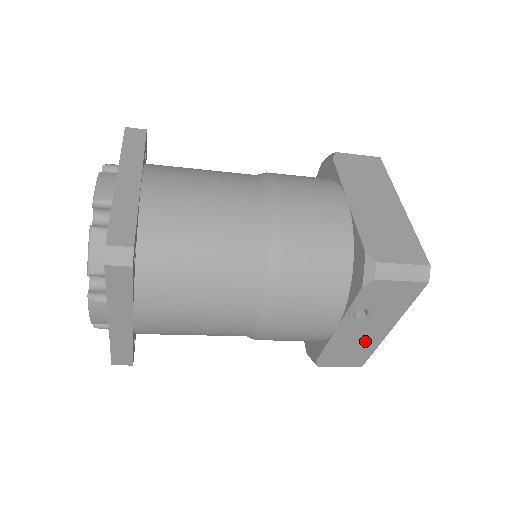
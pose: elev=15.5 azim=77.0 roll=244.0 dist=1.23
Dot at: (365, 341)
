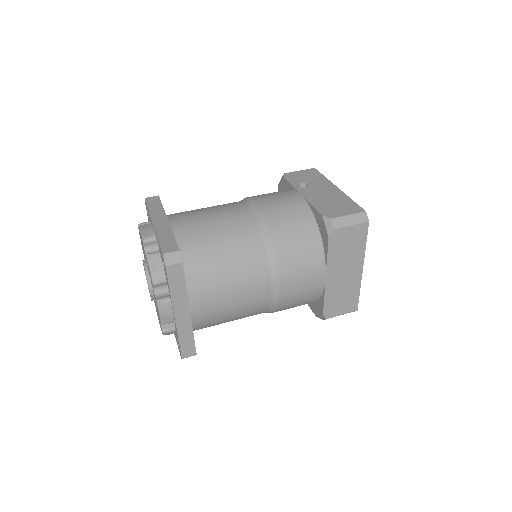
Dot at: occluded
